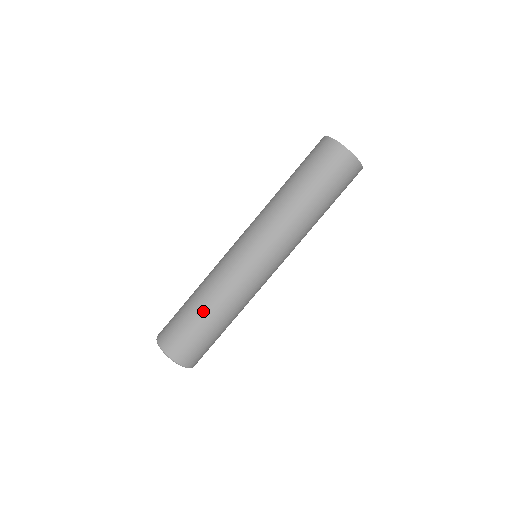
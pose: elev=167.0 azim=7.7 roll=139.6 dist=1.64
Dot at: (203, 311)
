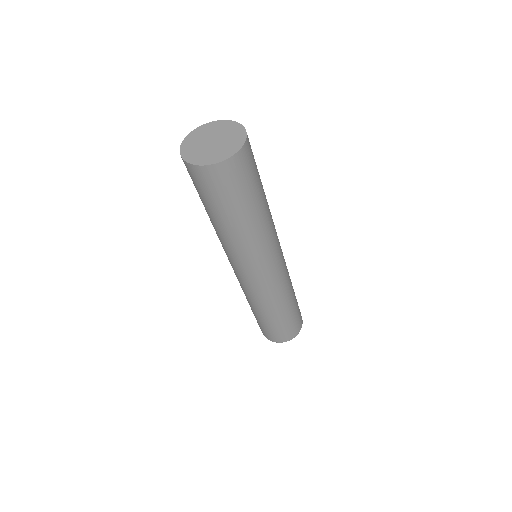
Dot at: (261, 316)
